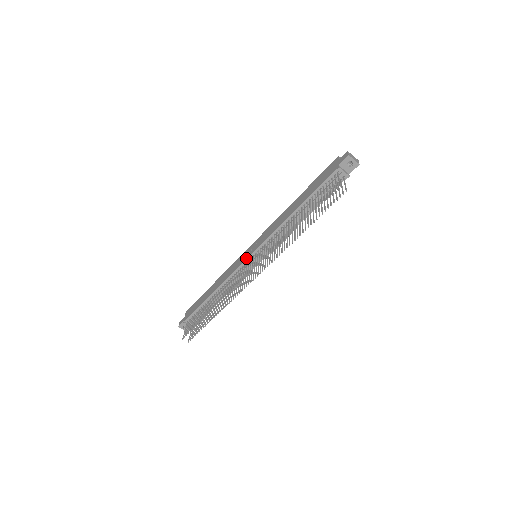
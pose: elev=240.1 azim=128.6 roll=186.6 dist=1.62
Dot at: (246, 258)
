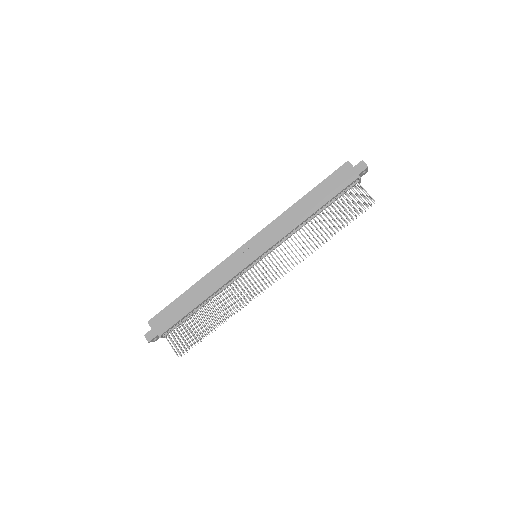
Dot at: (251, 262)
